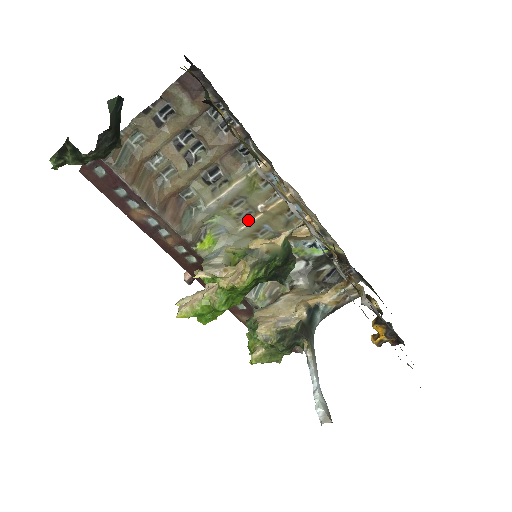
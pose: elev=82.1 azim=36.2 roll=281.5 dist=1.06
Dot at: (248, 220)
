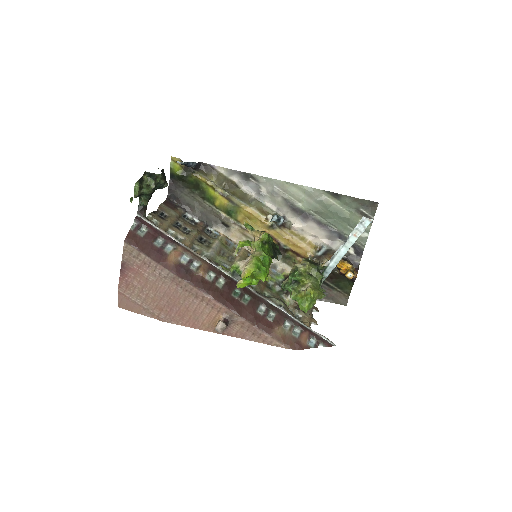
Dot at: (234, 261)
